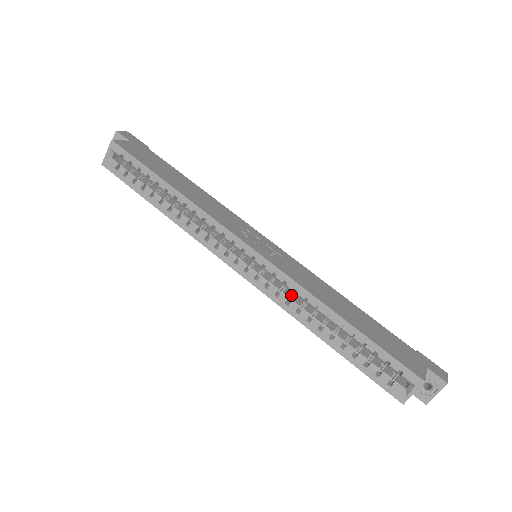
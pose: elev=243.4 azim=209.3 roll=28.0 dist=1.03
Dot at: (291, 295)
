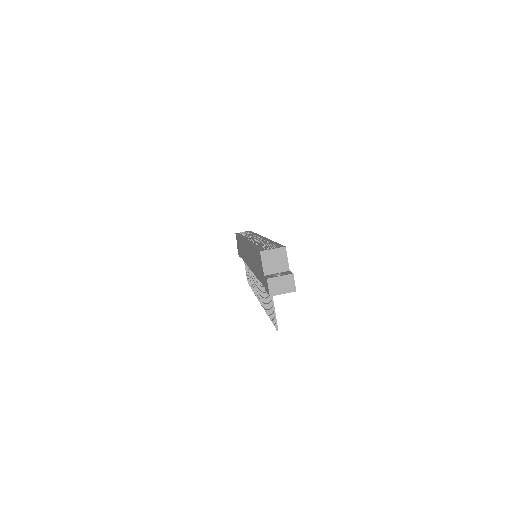
Dot at: occluded
